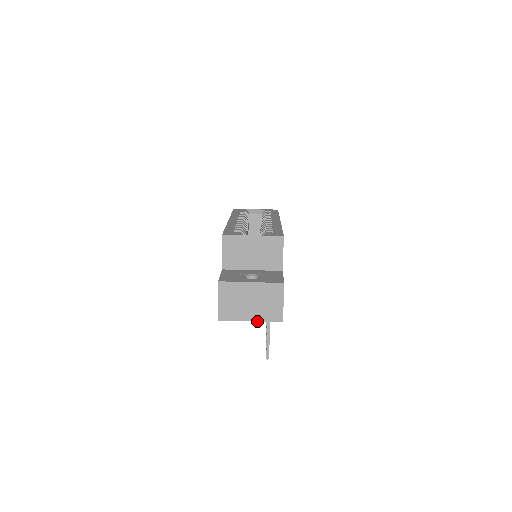
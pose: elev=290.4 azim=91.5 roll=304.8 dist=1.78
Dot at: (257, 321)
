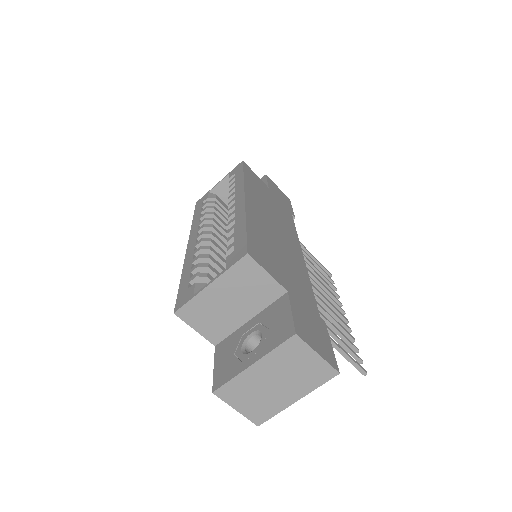
Dot at: (305, 395)
